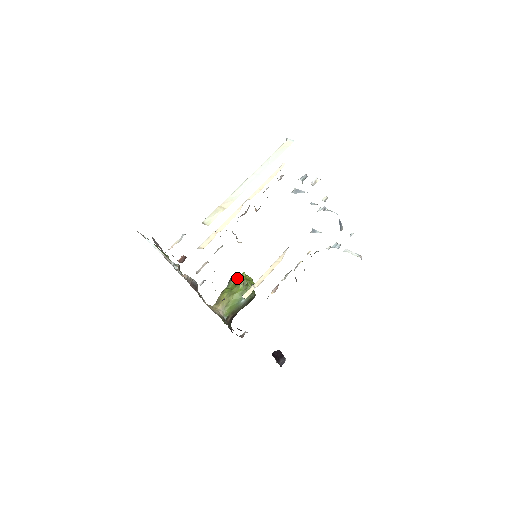
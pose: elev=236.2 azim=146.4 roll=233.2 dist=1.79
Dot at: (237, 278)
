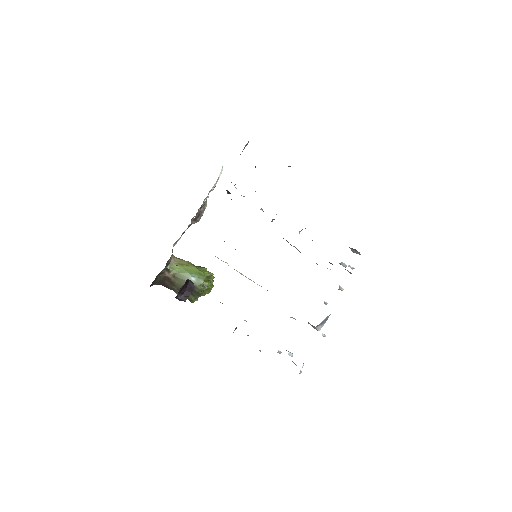
Dot at: occluded
